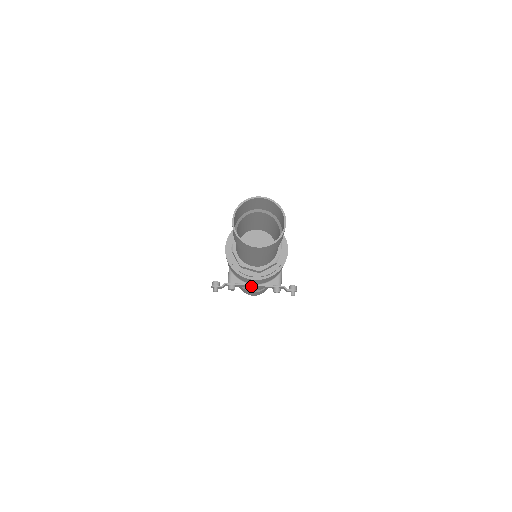
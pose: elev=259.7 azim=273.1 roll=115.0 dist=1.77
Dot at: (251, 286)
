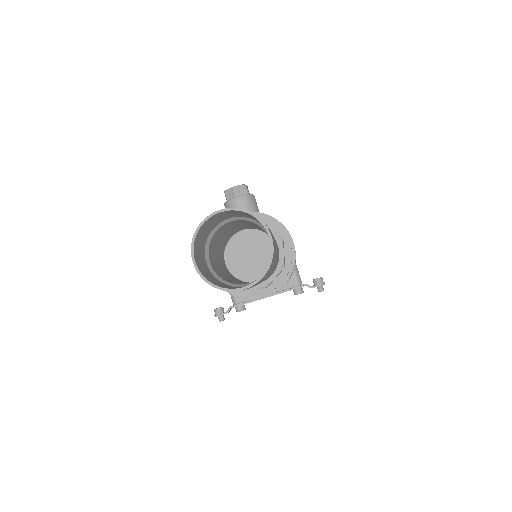
Dot at: occluded
